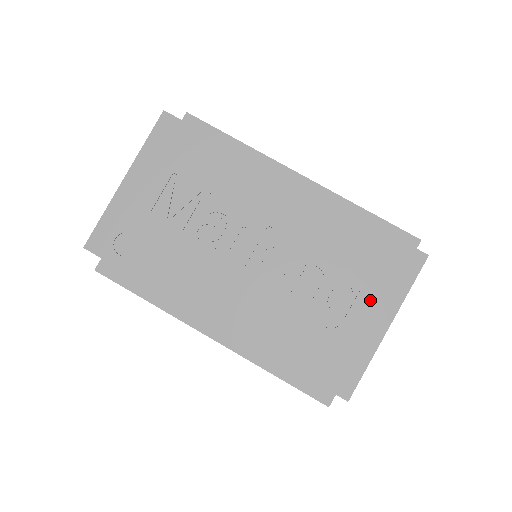
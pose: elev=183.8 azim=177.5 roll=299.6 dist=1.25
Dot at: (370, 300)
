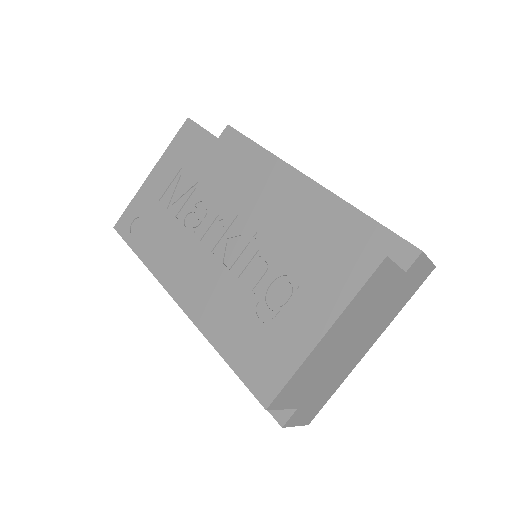
Dot at: (312, 300)
